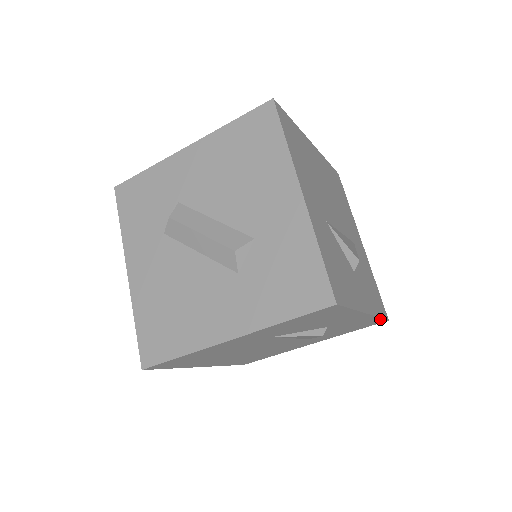
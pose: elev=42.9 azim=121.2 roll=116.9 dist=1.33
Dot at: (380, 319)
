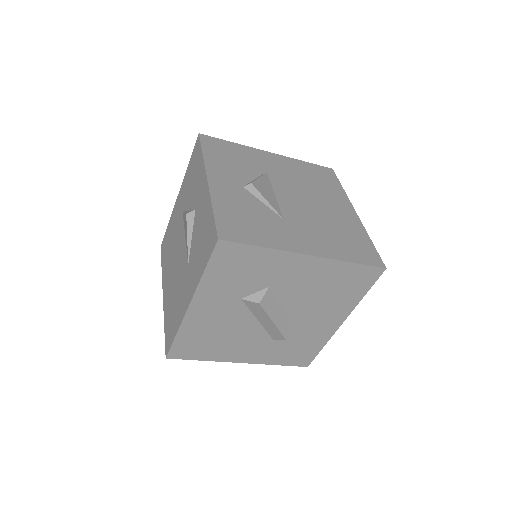
Dot at: occluded
